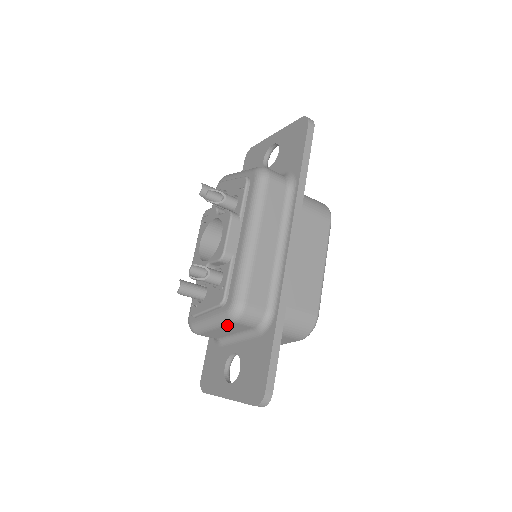
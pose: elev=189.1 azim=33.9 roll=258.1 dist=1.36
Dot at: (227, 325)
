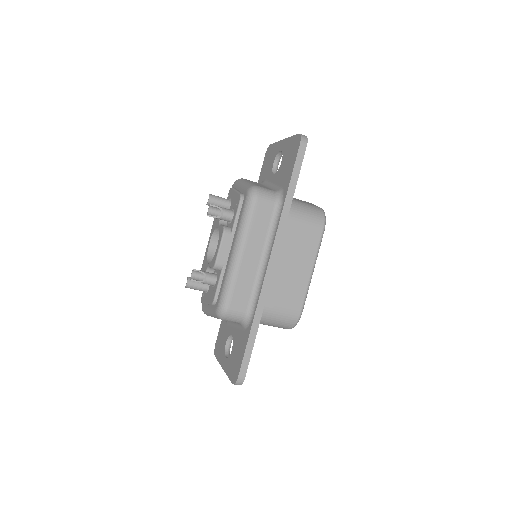
Dot at: occluded
